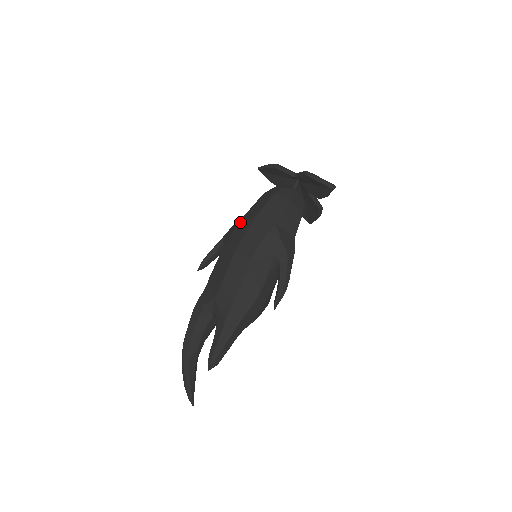
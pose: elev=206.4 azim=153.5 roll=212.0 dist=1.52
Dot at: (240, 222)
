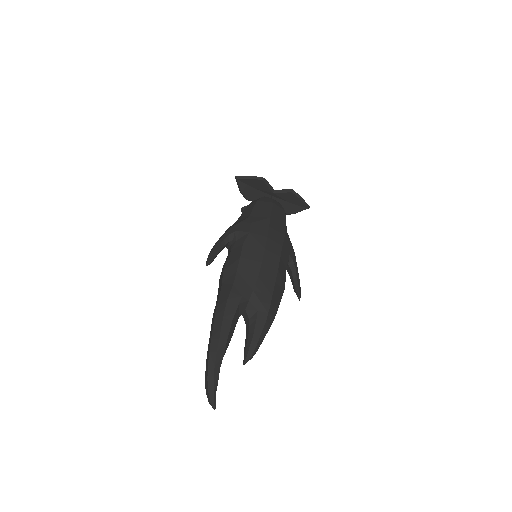
Dot at: (252, 222)
